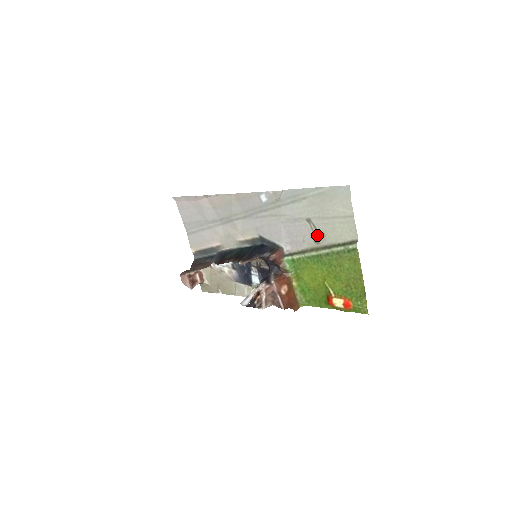
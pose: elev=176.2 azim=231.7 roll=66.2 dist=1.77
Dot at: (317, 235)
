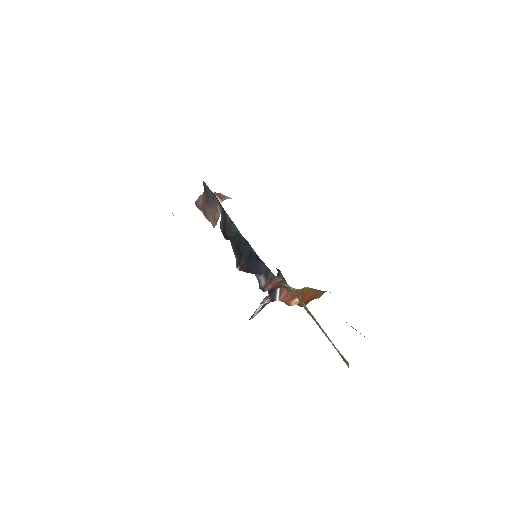
Dot at: occluded
